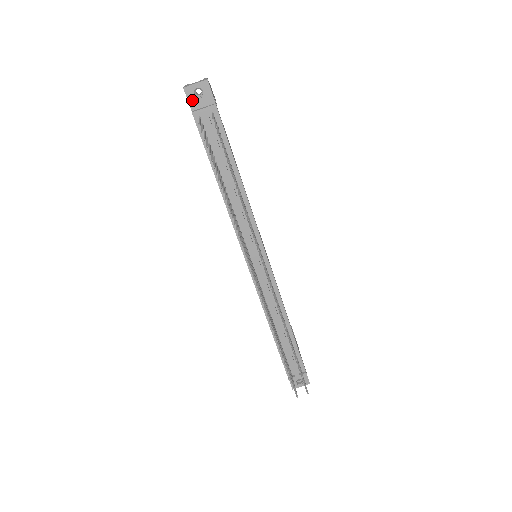
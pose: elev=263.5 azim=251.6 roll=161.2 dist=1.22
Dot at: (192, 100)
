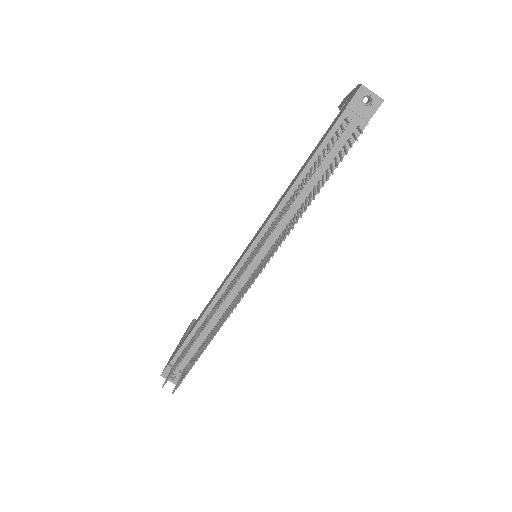
Dot at: (356, 100)
